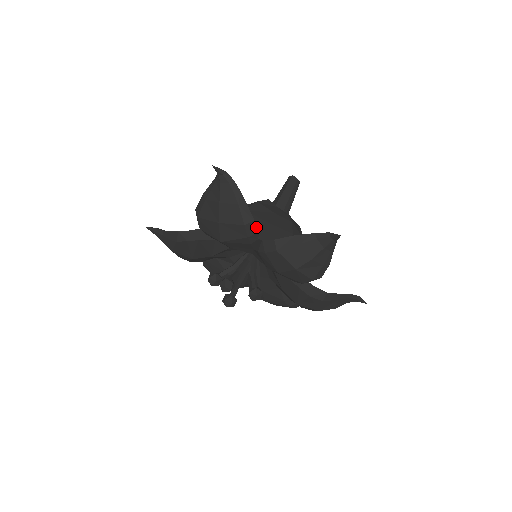
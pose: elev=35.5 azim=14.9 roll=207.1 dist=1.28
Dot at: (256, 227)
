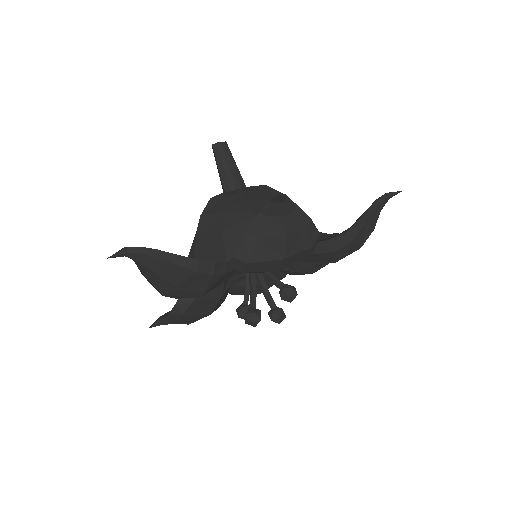
Dot at: (208, 261)
